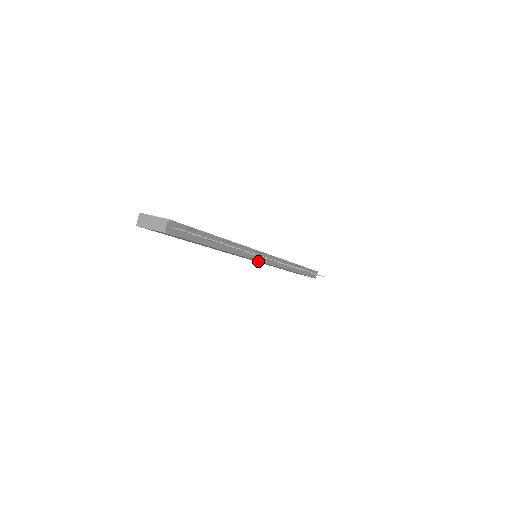
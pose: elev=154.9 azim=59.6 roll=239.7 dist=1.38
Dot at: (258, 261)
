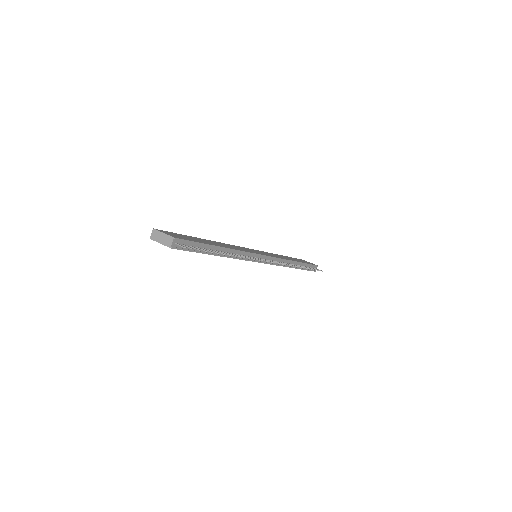
Dot at: occluded
